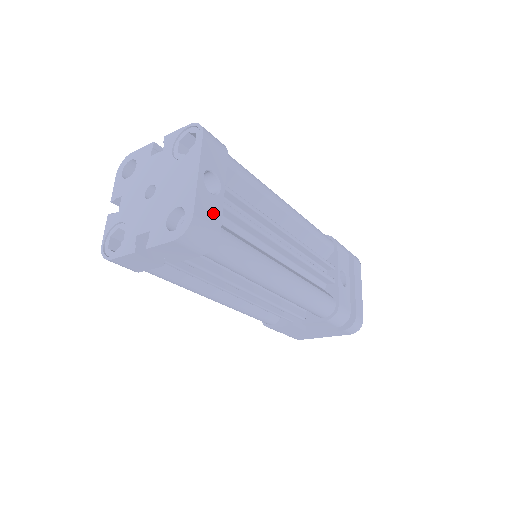
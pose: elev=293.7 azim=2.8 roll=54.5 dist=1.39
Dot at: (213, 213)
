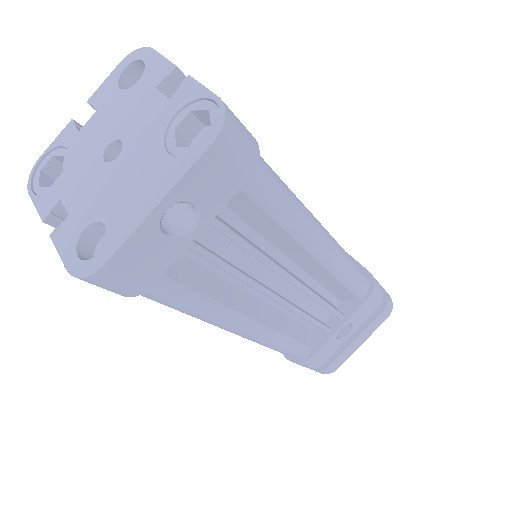
Dot at: (151, 263)
